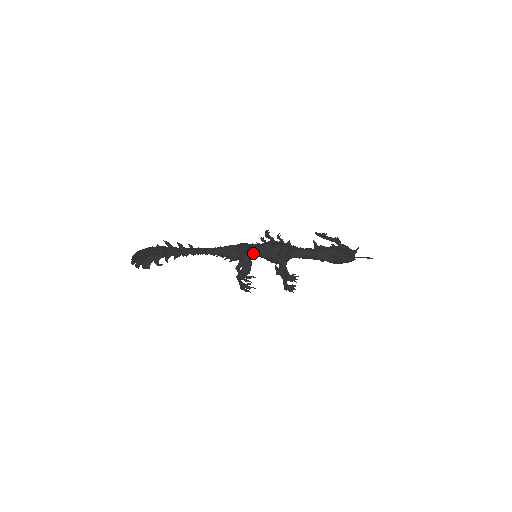
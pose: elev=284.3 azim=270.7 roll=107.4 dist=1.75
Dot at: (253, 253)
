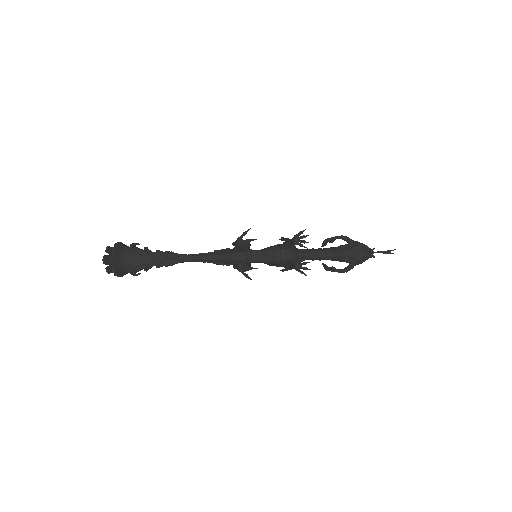
Dot at: (252, 252)
